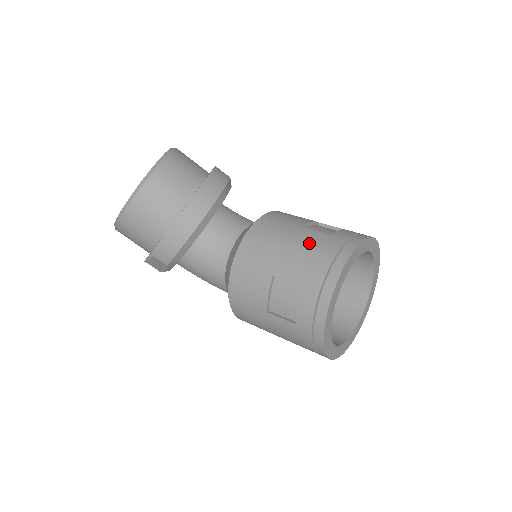
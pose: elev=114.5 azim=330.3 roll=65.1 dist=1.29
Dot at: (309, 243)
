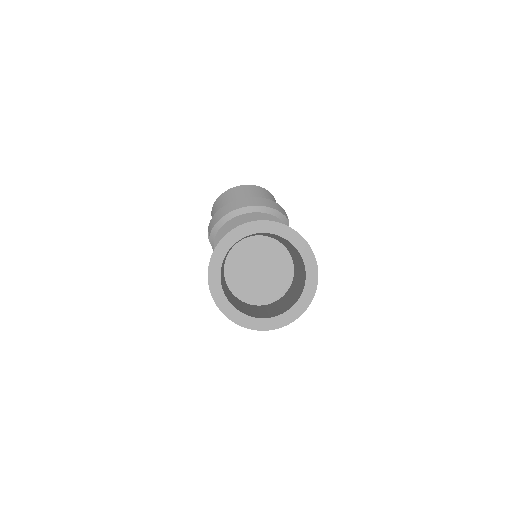
Dot at: occluded
